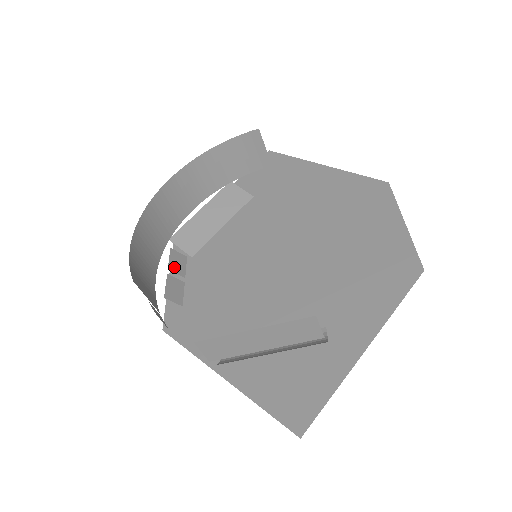
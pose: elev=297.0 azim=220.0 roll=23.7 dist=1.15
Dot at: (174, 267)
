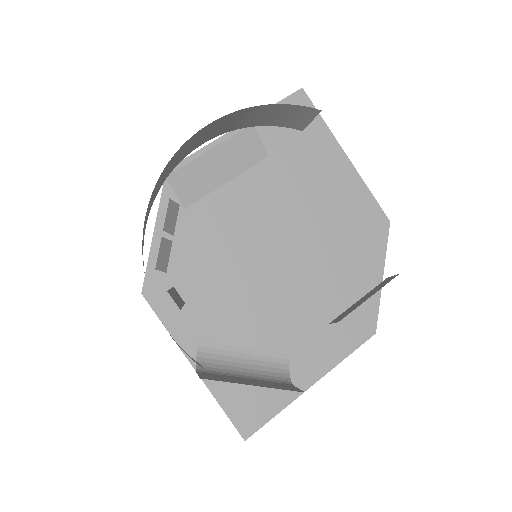
Dot at: (168, 225)
